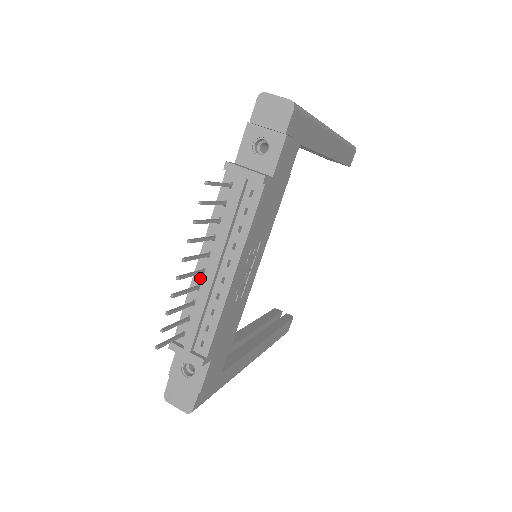
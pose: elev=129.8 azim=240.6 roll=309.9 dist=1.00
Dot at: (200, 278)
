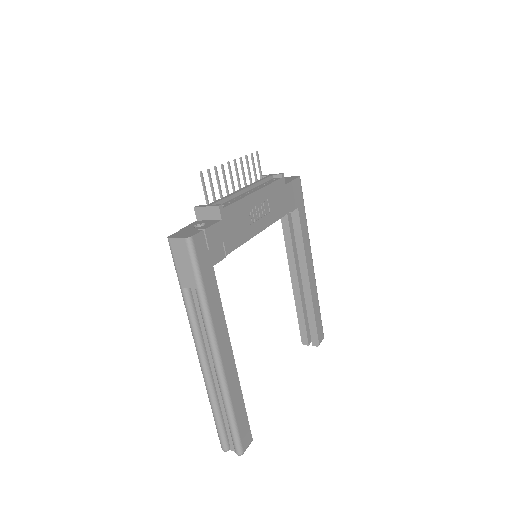
Dot at: occluded
